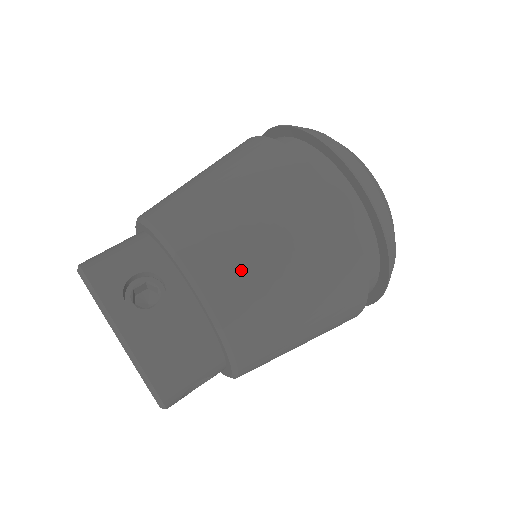
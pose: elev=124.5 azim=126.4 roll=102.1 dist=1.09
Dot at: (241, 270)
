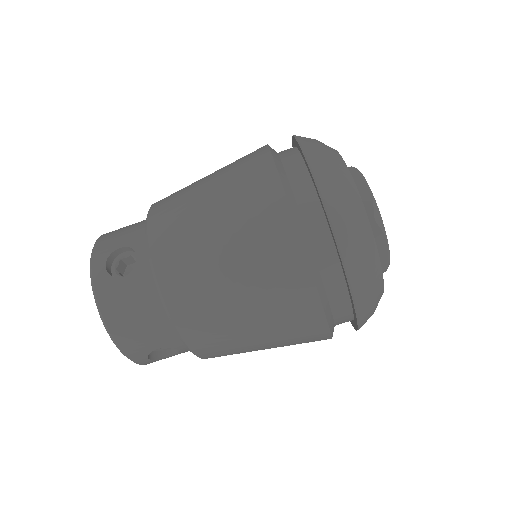
Dot at: occluded
